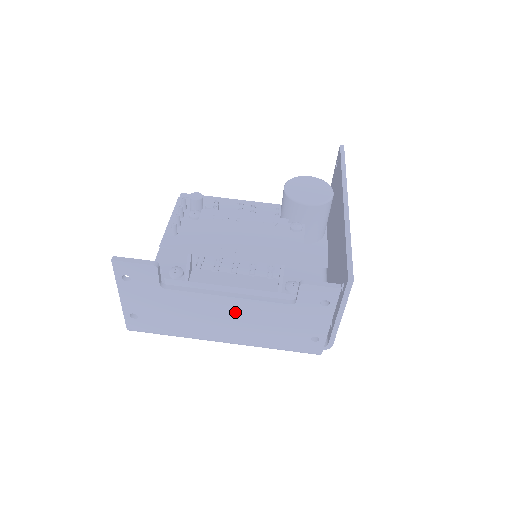
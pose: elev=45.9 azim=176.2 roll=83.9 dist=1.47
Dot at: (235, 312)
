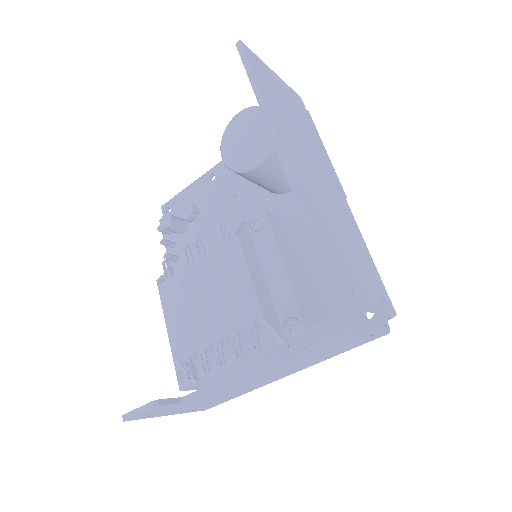
Dot at: (264, 374)
